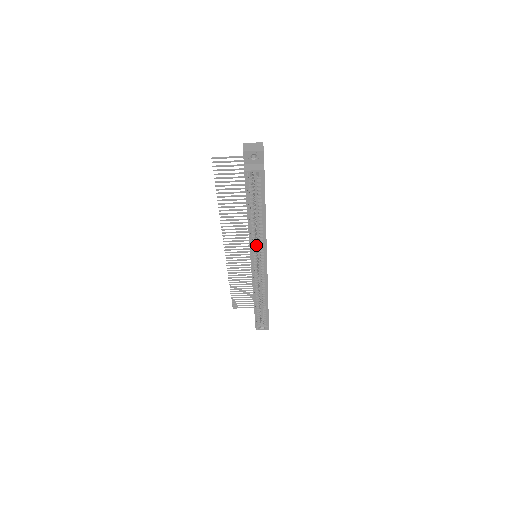
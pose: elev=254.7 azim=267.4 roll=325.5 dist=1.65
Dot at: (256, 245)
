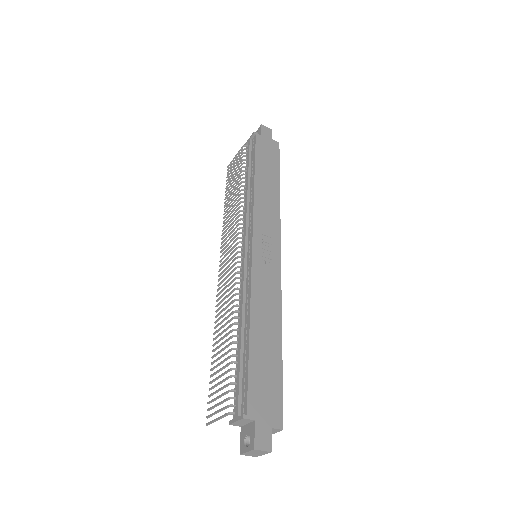
Dot at: occluded
